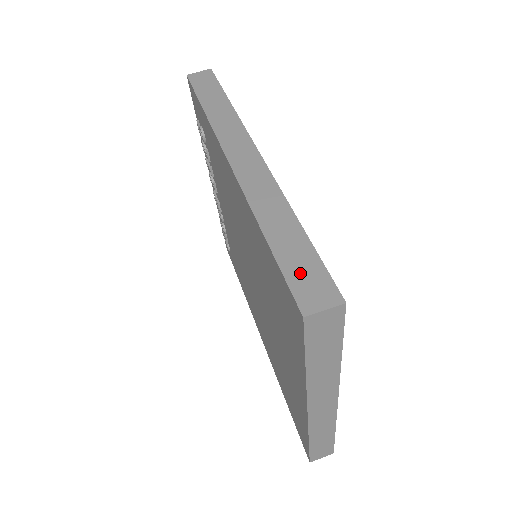
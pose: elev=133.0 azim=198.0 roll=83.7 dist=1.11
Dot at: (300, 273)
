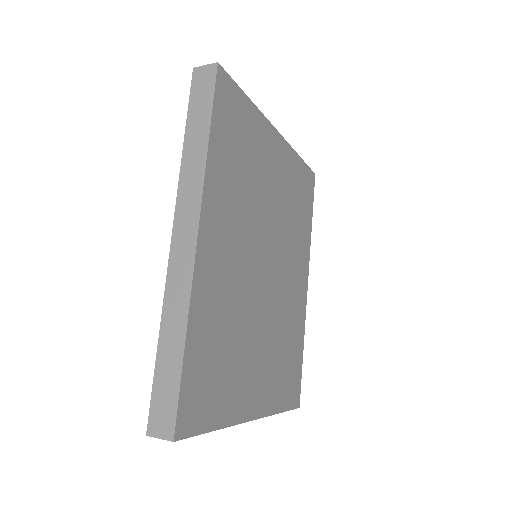
Dot at: (161, 397)
